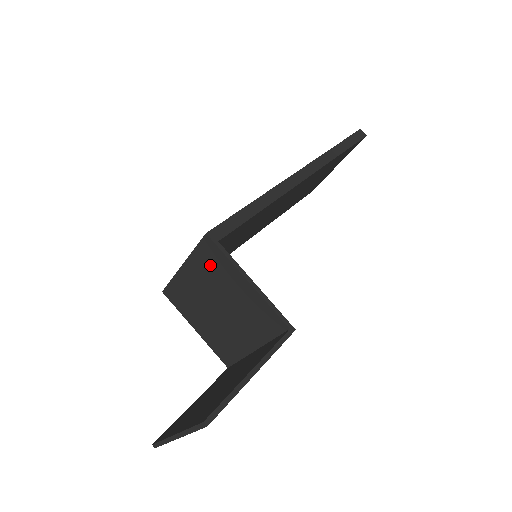
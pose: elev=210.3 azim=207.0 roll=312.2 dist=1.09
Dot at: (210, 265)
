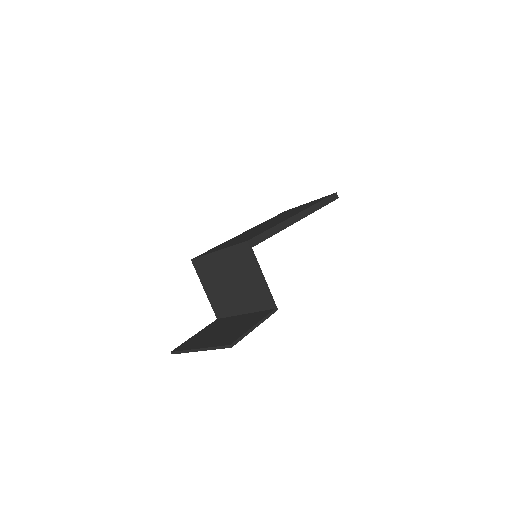
Dot at: (240, 258)
